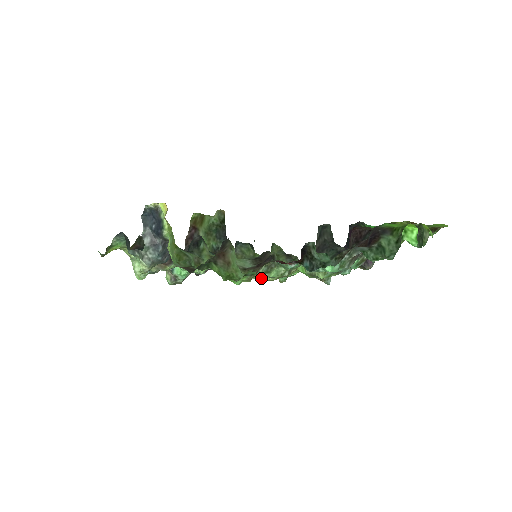
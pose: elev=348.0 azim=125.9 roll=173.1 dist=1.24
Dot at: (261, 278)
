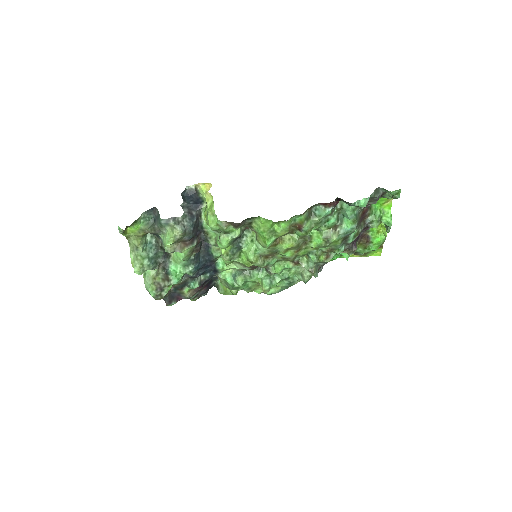
Dot at: (285, 243)
